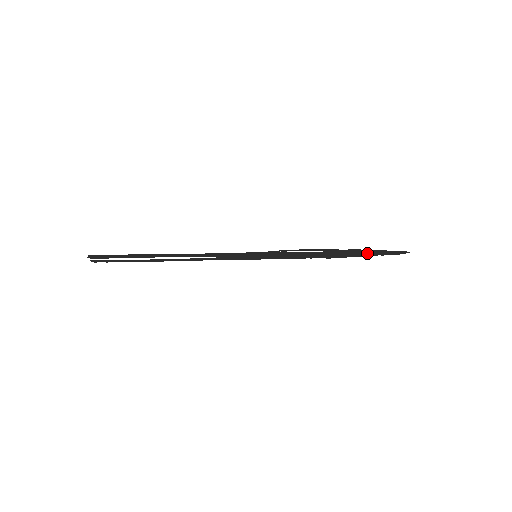
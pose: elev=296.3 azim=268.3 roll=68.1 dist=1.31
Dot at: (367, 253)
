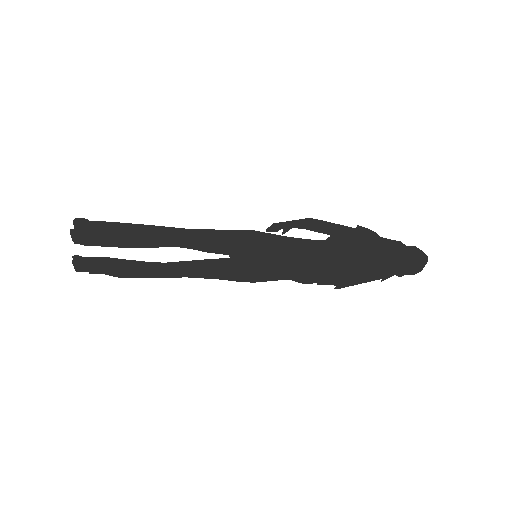
Dot at: (380, 259)
